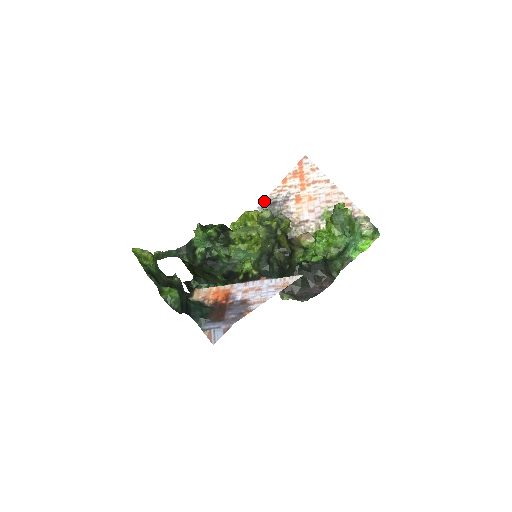
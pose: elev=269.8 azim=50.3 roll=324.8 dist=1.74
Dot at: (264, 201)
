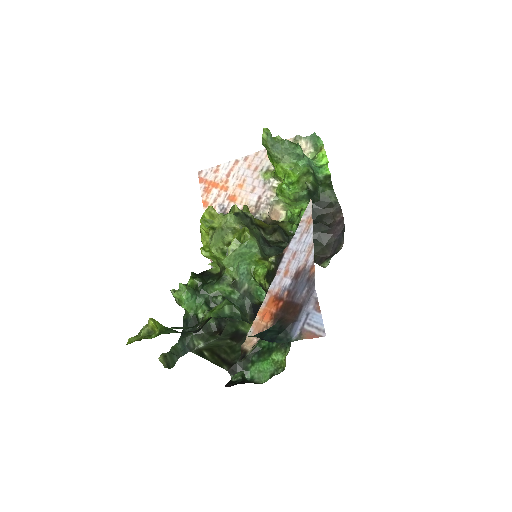
Dot at: occluded
